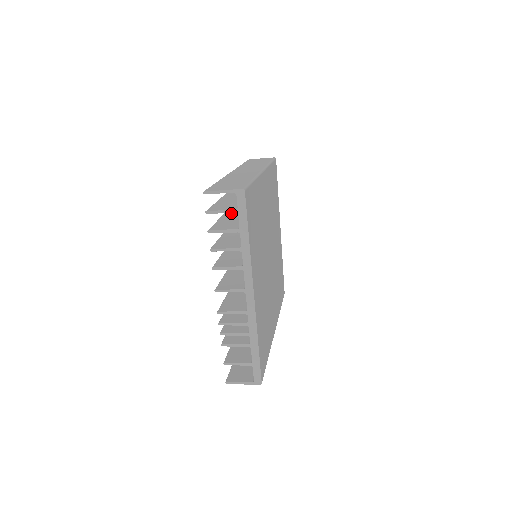
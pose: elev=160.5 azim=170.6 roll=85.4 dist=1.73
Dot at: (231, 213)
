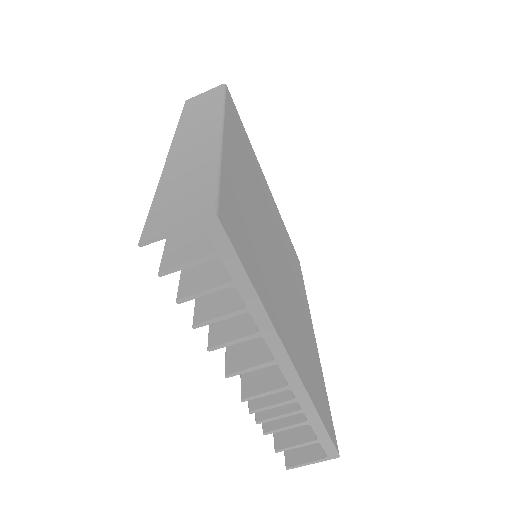
Dot at: occluded
